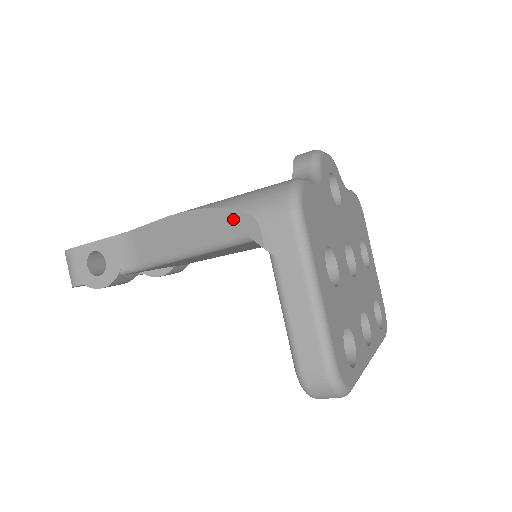
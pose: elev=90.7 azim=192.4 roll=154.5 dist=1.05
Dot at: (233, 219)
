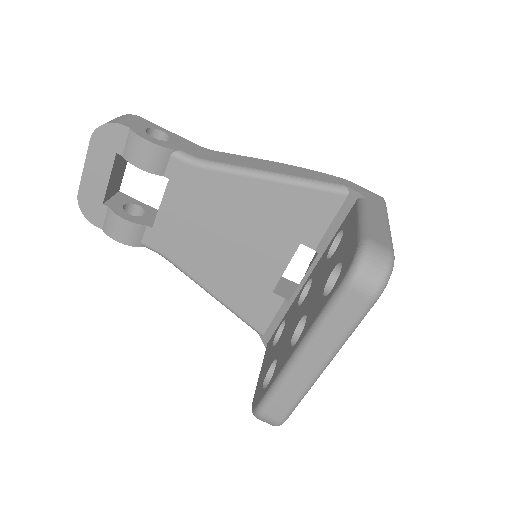
Dot at: (336, 179)
